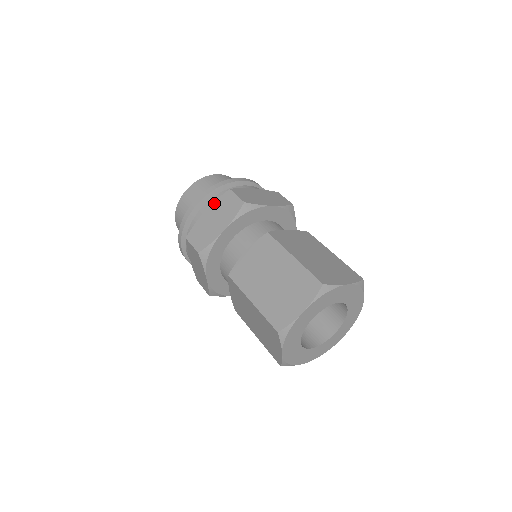
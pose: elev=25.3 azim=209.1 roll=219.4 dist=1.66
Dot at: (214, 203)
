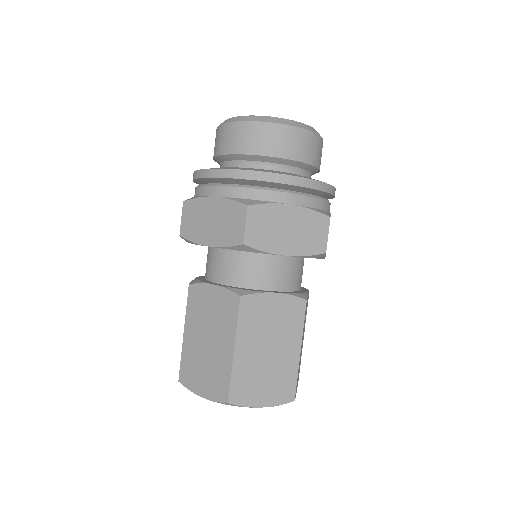
Dot at: (225, 200)
